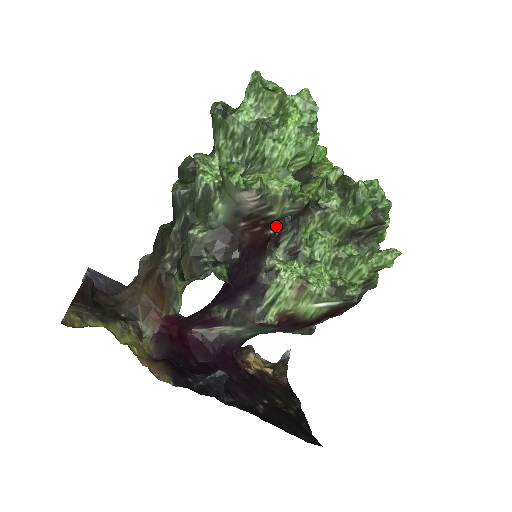
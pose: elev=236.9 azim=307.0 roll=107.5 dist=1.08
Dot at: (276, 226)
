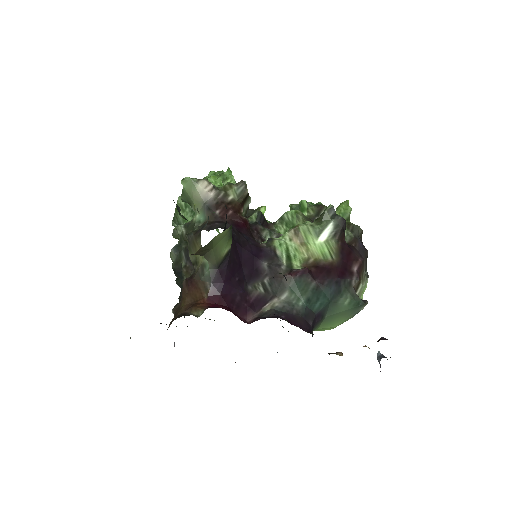
Dot at: (250, 227)
